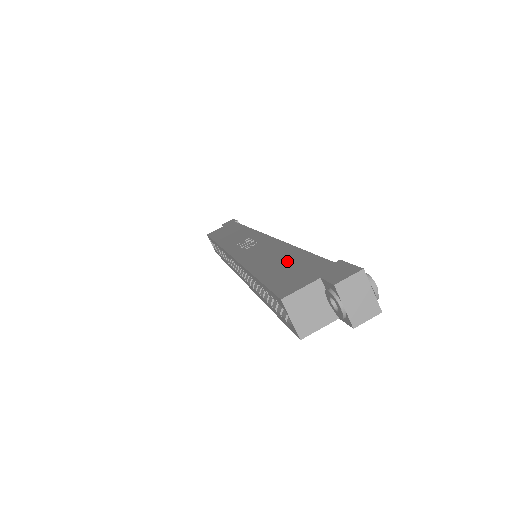
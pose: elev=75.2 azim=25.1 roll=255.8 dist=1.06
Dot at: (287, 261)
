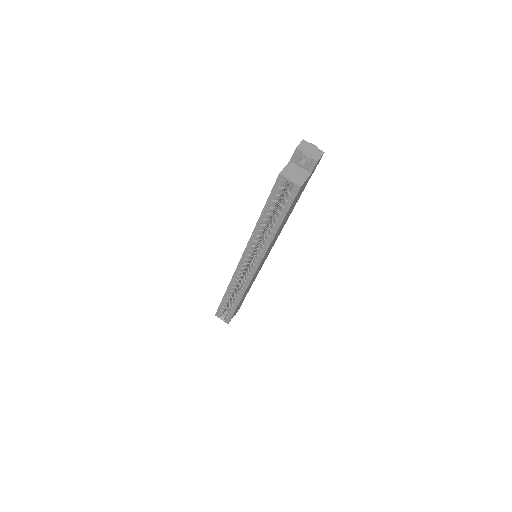
Dot at: occluded
